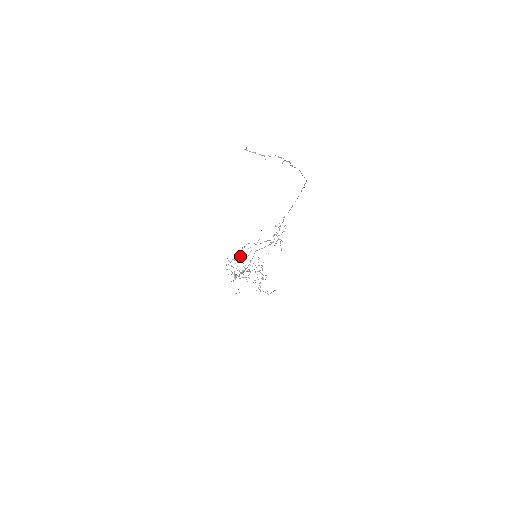
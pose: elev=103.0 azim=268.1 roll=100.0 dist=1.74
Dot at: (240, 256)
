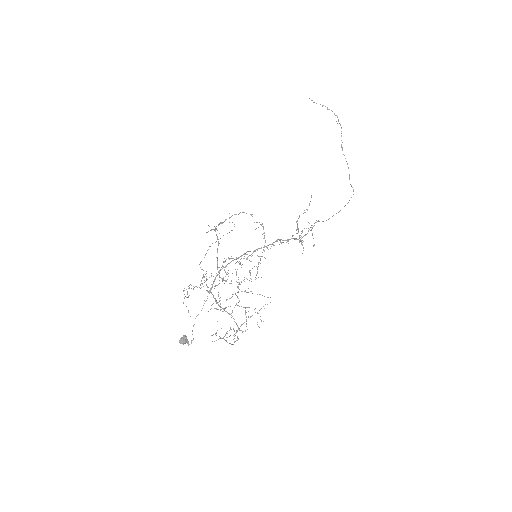
Dot at: (219, 298)
